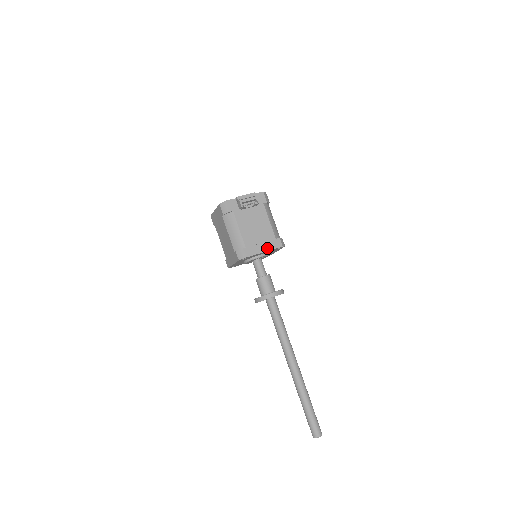
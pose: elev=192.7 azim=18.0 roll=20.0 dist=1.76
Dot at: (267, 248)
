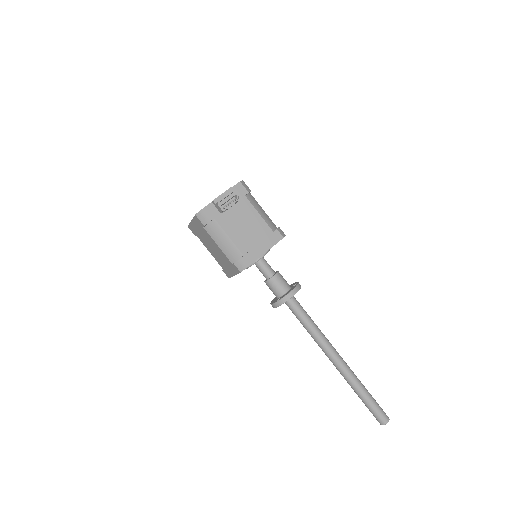
Dot at: (267, 246)
